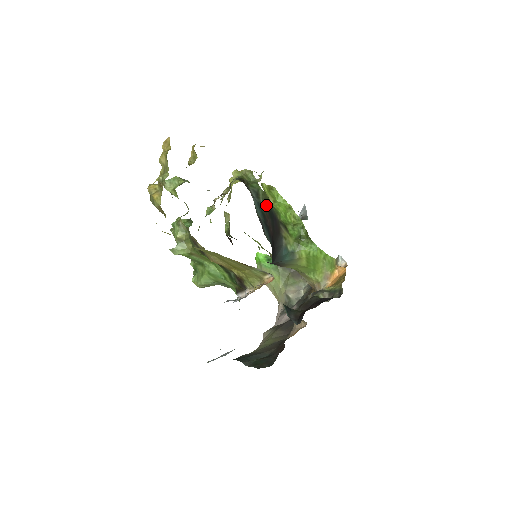
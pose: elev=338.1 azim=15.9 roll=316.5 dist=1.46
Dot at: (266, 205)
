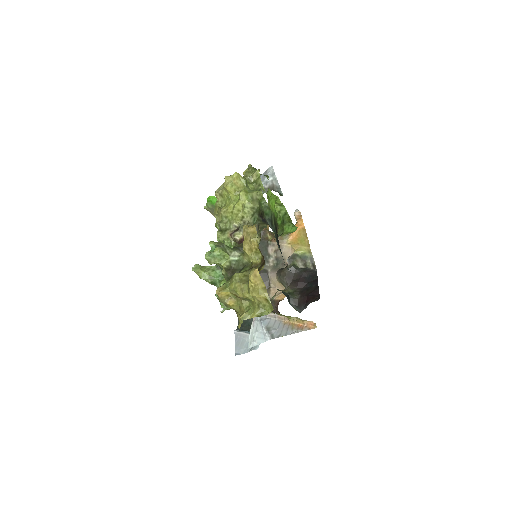
Dot at: (274, 224)
